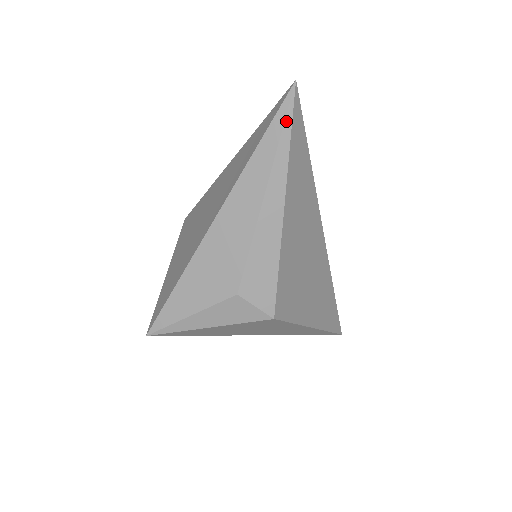
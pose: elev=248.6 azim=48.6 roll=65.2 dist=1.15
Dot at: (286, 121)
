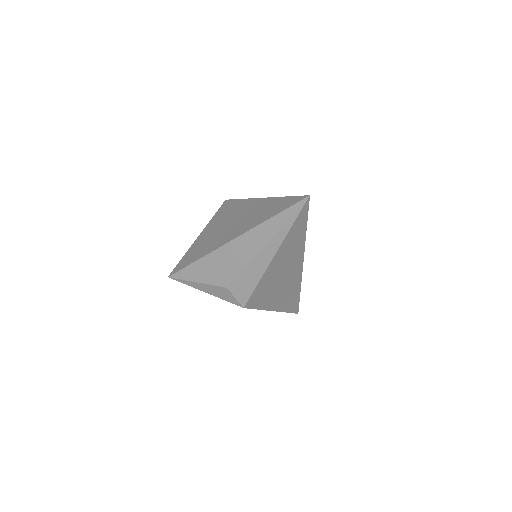
Dot at: (294, 214)
